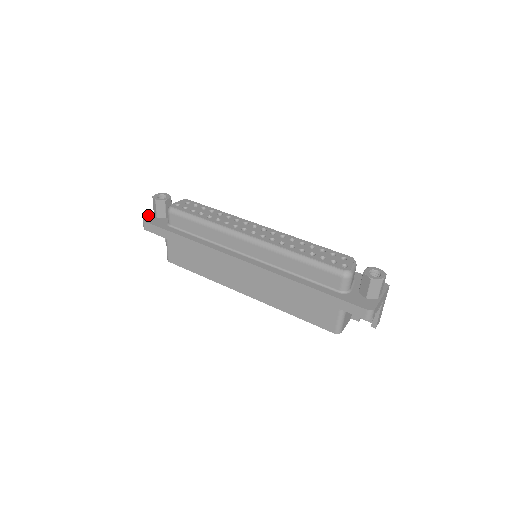
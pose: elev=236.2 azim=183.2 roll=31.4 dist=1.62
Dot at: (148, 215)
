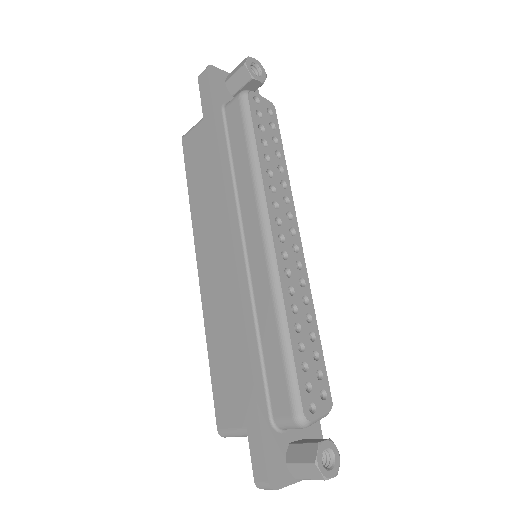
Dot at: occluded
